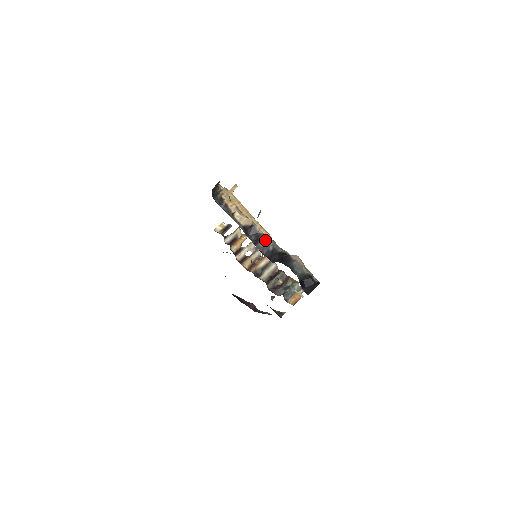
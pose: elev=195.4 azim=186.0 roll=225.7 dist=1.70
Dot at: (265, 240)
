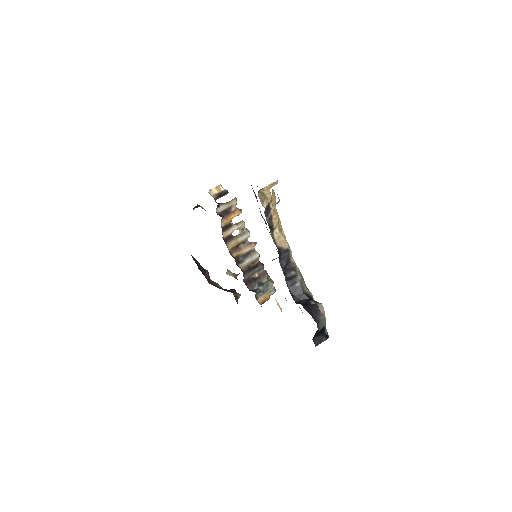
Dot at: (295, 273)
